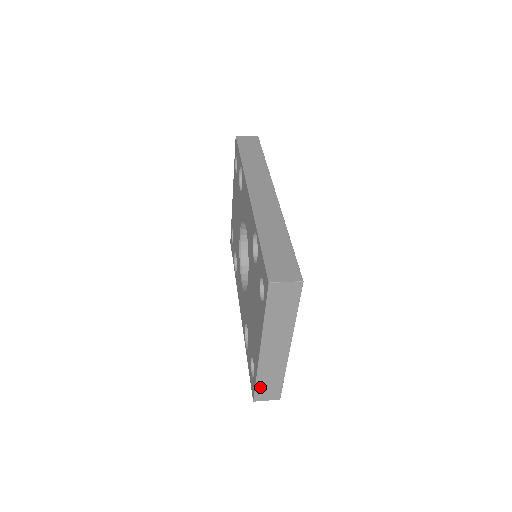
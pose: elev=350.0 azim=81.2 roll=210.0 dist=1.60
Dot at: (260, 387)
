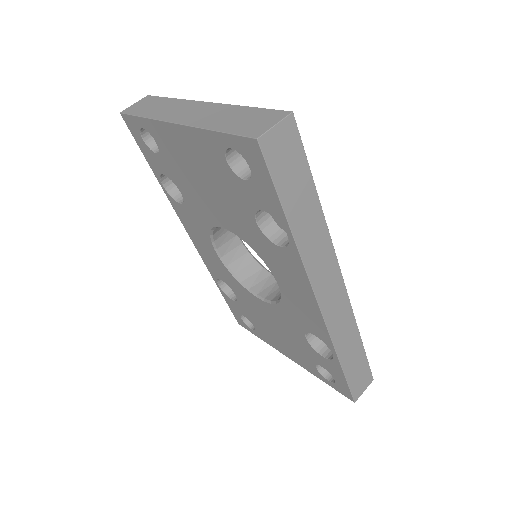
Dot at: occluded
